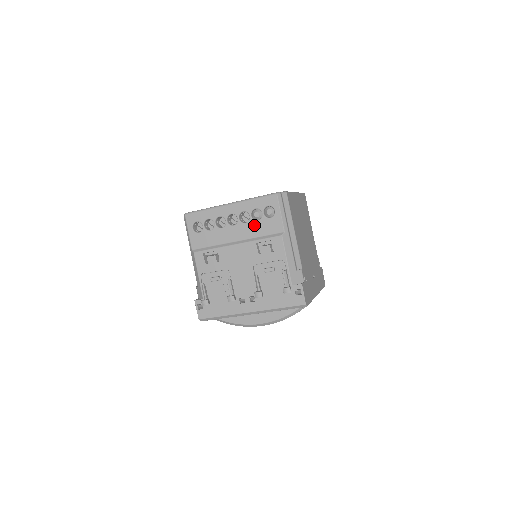
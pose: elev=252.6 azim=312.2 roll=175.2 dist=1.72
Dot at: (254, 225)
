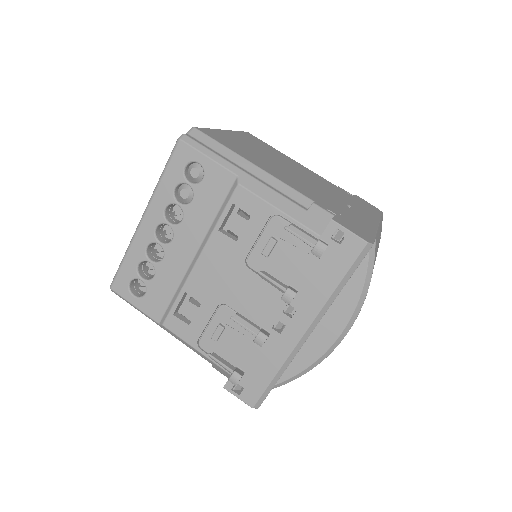
Dot at: (194, 211)
